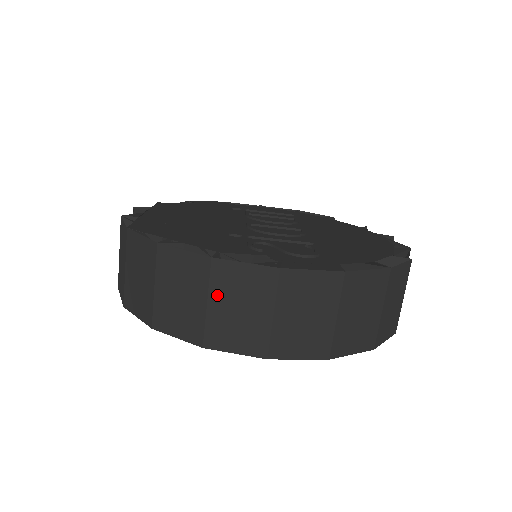
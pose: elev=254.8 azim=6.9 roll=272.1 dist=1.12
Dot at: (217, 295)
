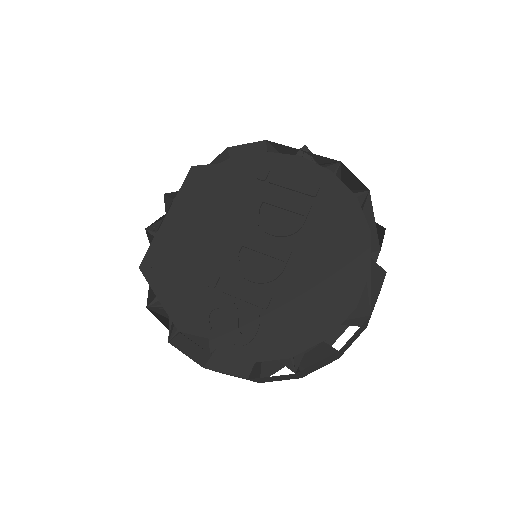
Dot at: occluded
